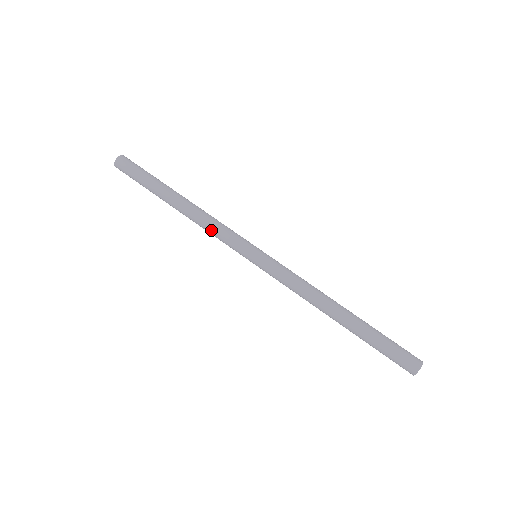
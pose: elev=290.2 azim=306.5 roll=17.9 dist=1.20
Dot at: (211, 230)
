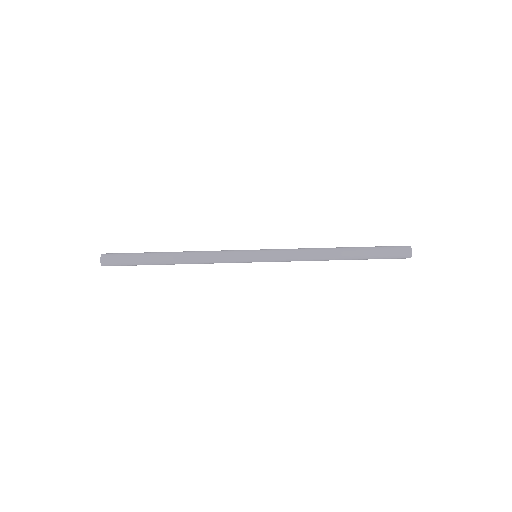
Dot at: (212, 263)
